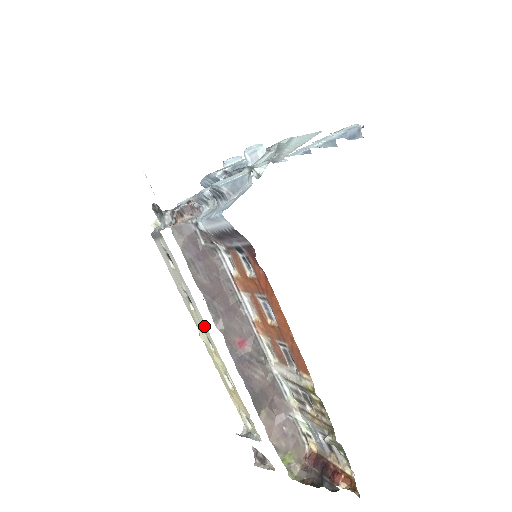
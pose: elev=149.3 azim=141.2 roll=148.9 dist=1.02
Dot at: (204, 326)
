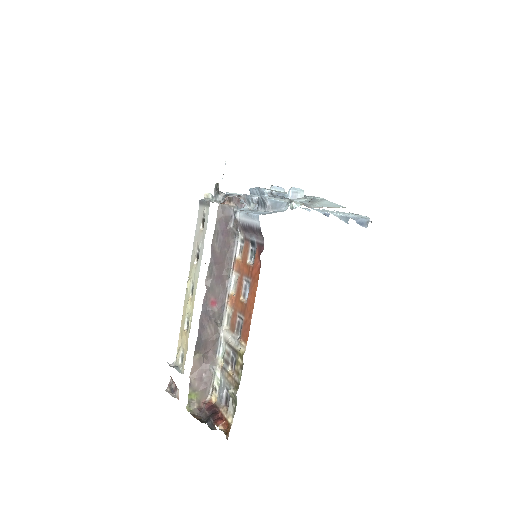
Dot at: (197, 277)
